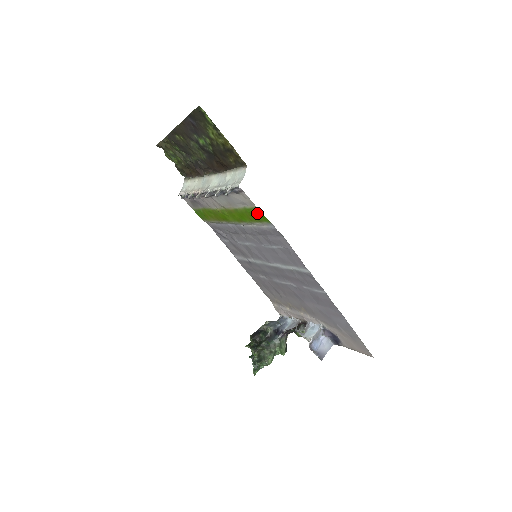
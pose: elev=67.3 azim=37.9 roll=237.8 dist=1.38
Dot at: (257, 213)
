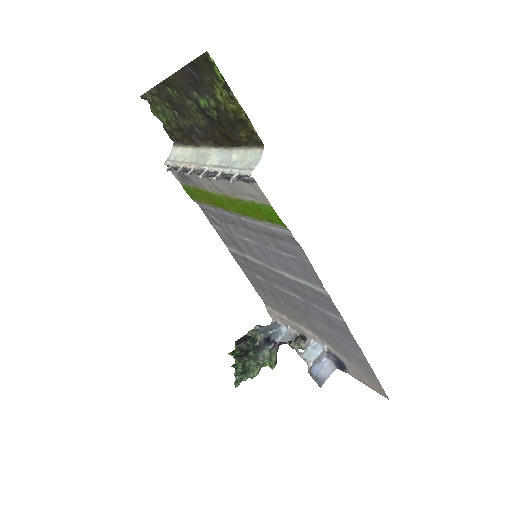
Dot at: (270, 212)
